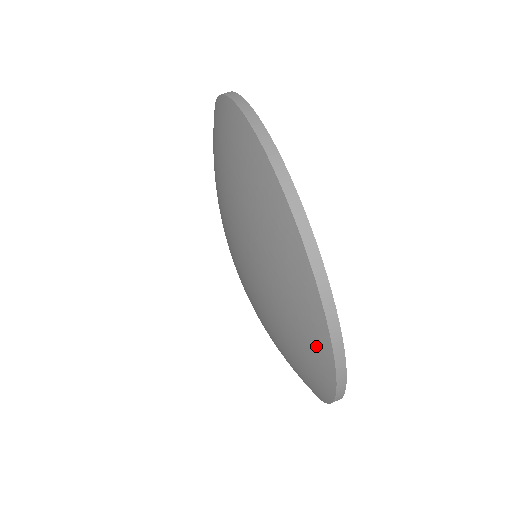
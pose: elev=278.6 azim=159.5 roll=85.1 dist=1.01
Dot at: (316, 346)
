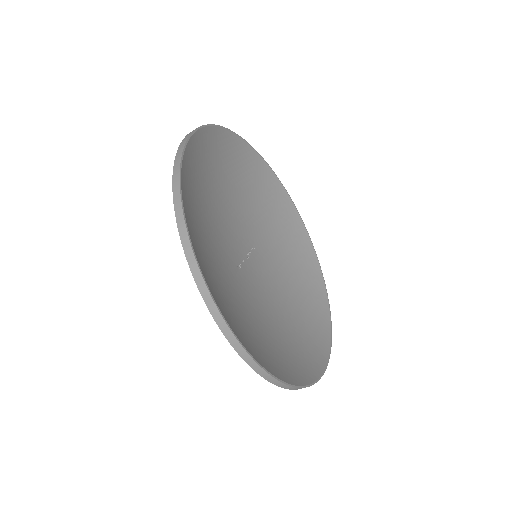
Dot at: occluded
